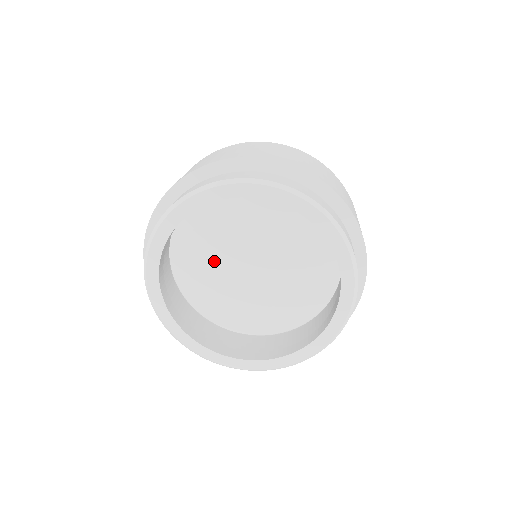
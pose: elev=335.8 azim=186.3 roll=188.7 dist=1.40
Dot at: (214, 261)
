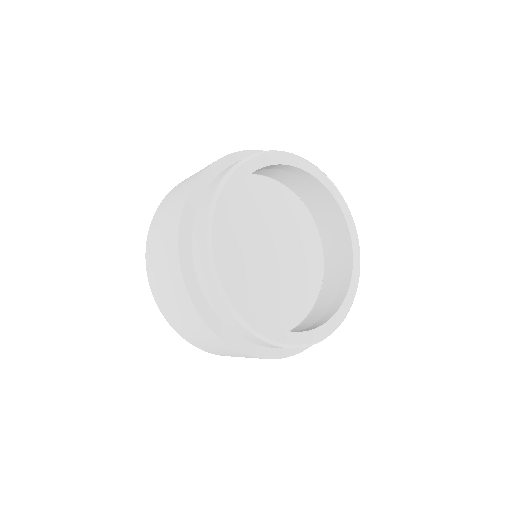
Dot at: (245, 279)
